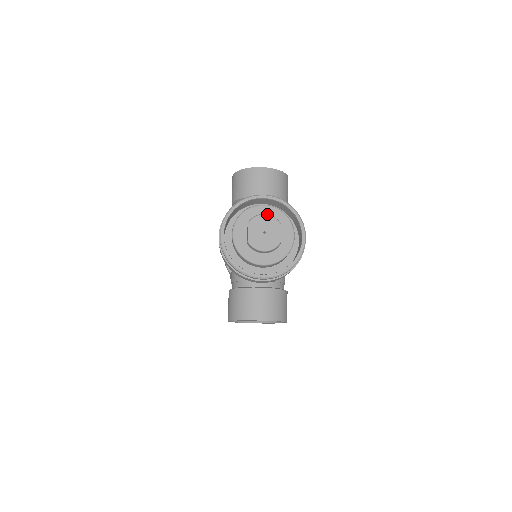
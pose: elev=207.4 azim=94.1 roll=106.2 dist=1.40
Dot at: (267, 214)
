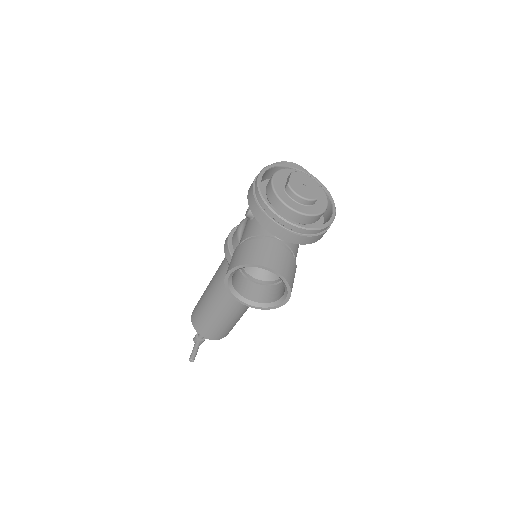
Dot at: occluded
